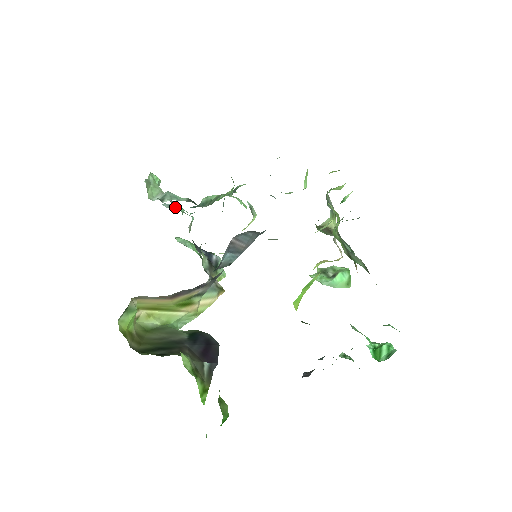
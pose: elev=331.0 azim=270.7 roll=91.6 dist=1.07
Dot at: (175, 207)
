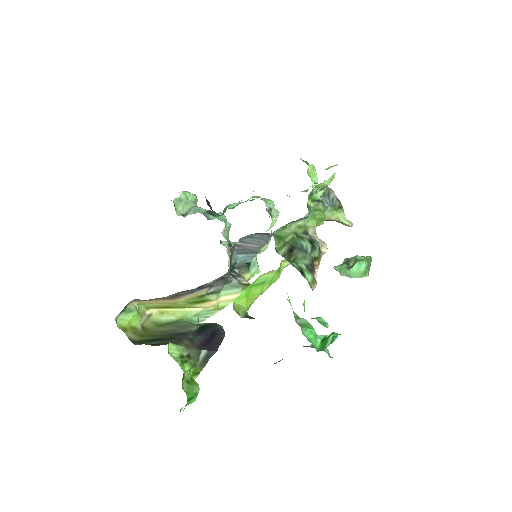
Dot at: (208, 217)
